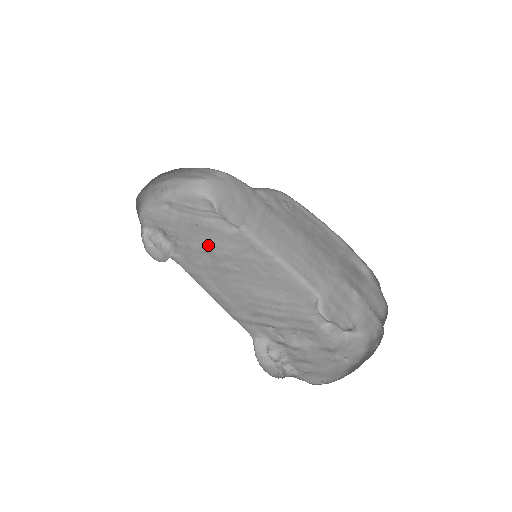
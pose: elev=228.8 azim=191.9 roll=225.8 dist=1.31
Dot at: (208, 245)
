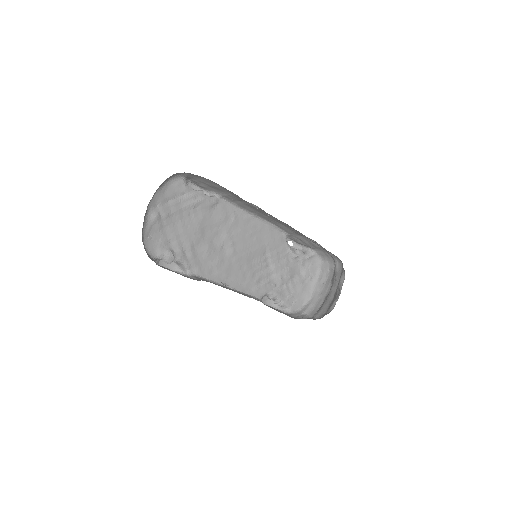
Dot at: (204, 236)
